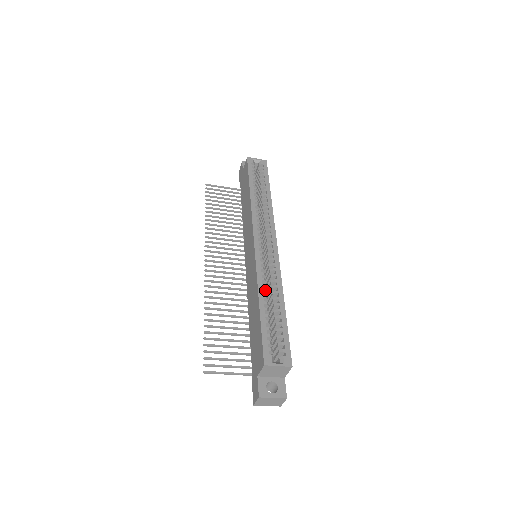
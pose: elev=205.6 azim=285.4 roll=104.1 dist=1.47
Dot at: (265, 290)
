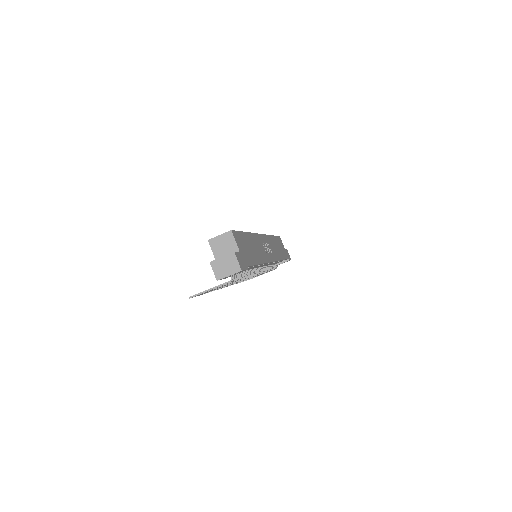
Dot at: occluded
